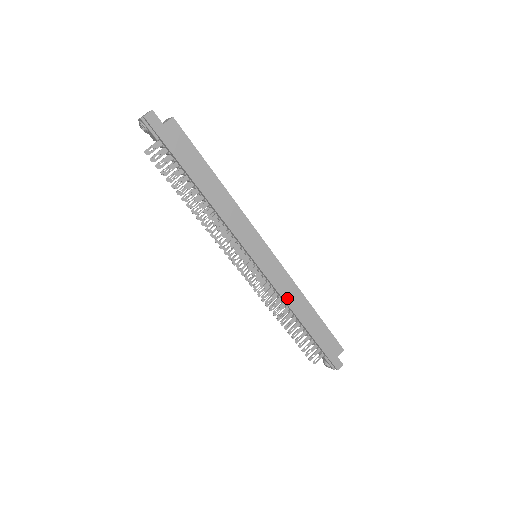
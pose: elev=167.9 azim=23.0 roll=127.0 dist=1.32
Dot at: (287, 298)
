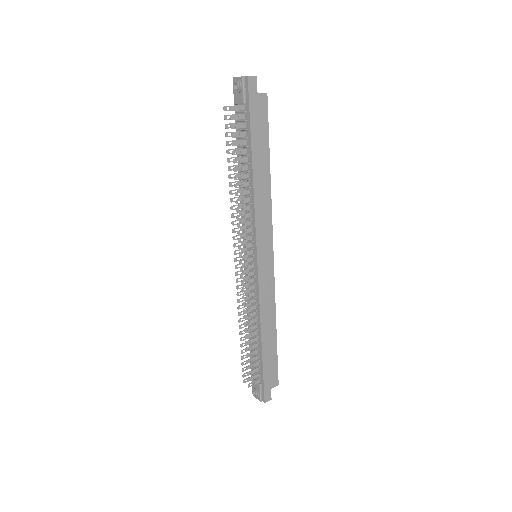
Dot at: (263, 309)
